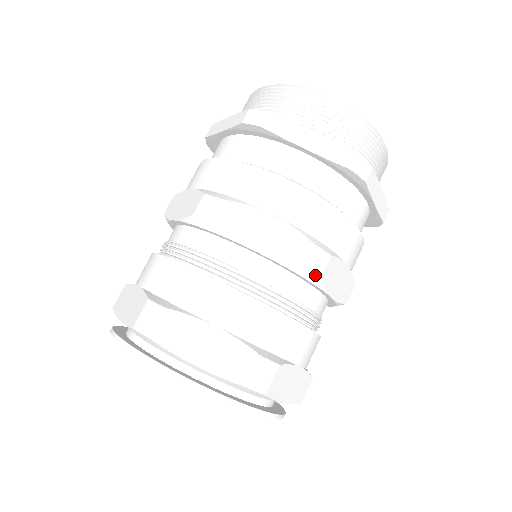
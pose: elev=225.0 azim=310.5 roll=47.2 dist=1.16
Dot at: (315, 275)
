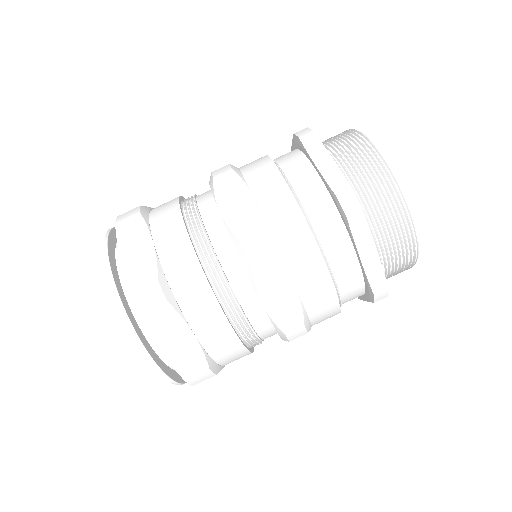
Dot at: (247, 258)
